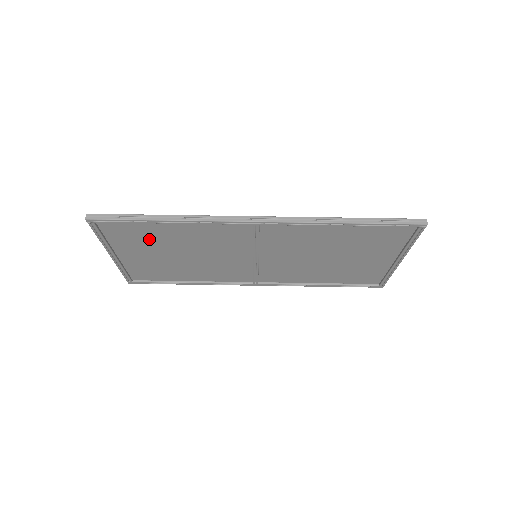
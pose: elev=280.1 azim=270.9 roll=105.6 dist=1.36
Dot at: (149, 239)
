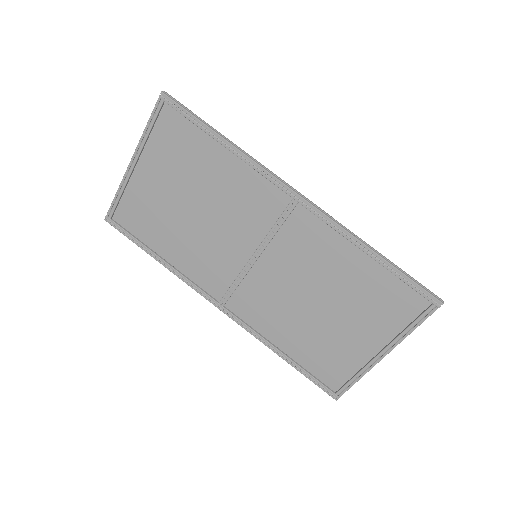
Dot at: (185, 161)
